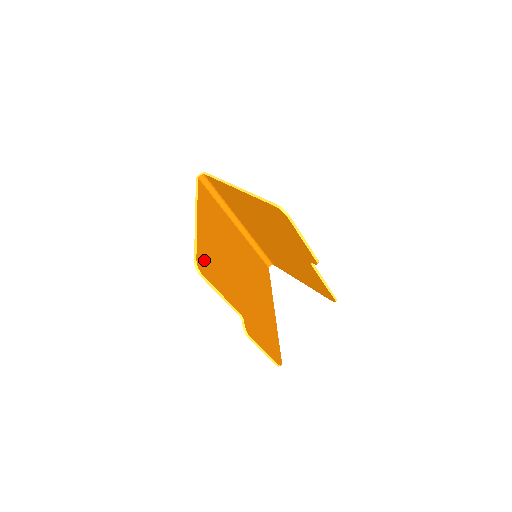
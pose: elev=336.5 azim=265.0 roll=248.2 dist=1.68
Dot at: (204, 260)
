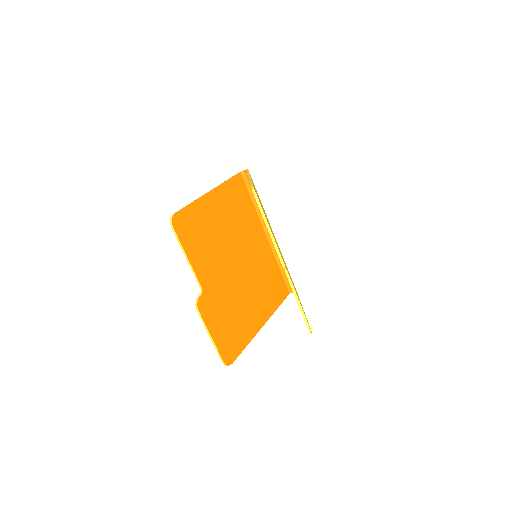
Dot at: (187, 221)
